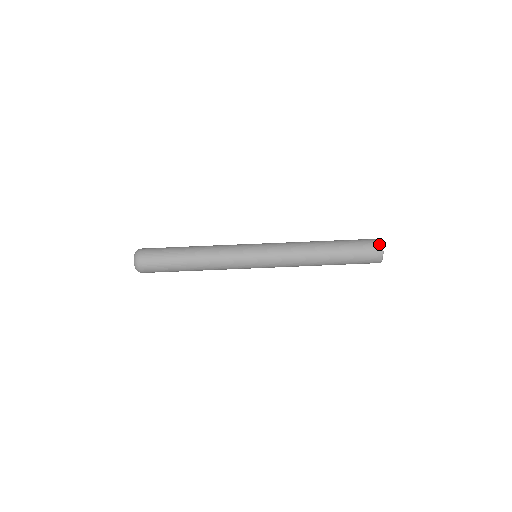
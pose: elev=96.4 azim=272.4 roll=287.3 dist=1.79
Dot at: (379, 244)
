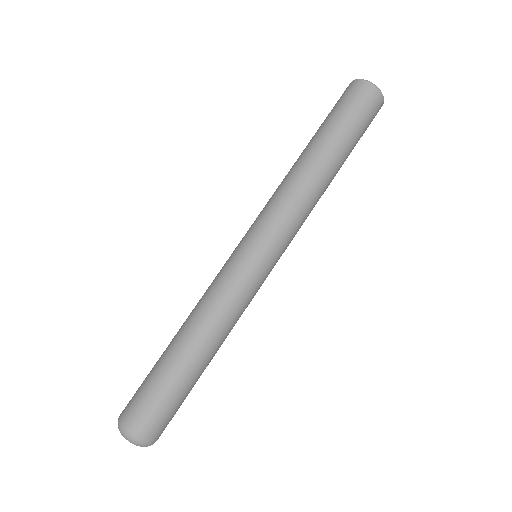
Dot at: (357, 82)
